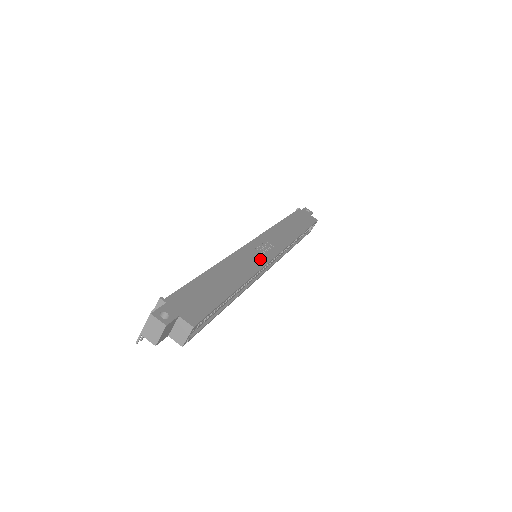
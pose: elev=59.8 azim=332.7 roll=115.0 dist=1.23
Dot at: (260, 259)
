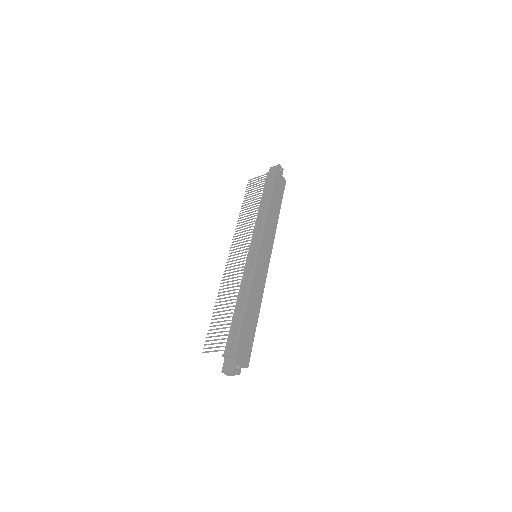
Dot at: (264, 273)
